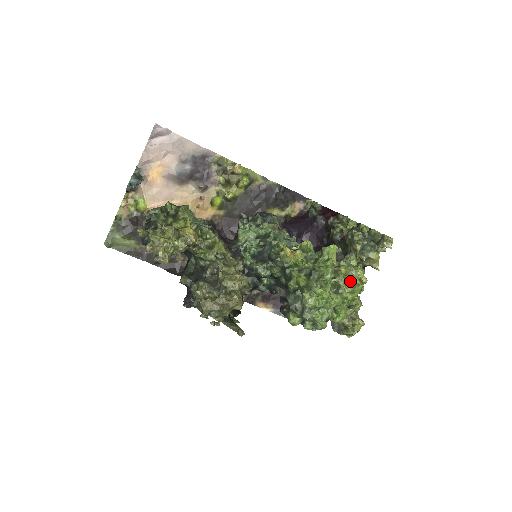
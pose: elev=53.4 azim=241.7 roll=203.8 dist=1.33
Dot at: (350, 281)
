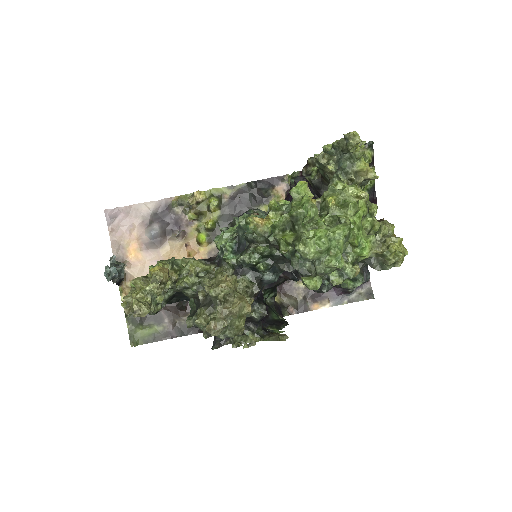
Dot at: (345, 205)
